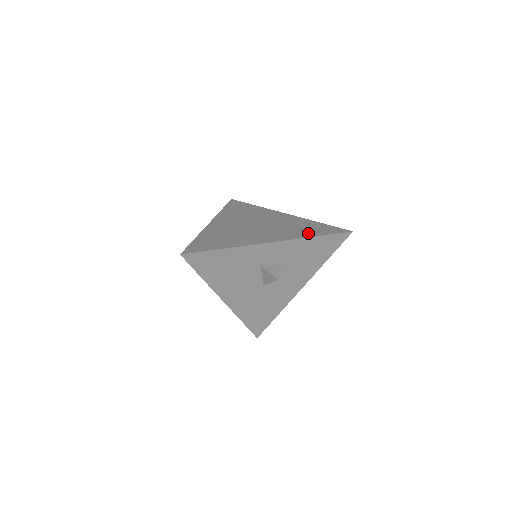
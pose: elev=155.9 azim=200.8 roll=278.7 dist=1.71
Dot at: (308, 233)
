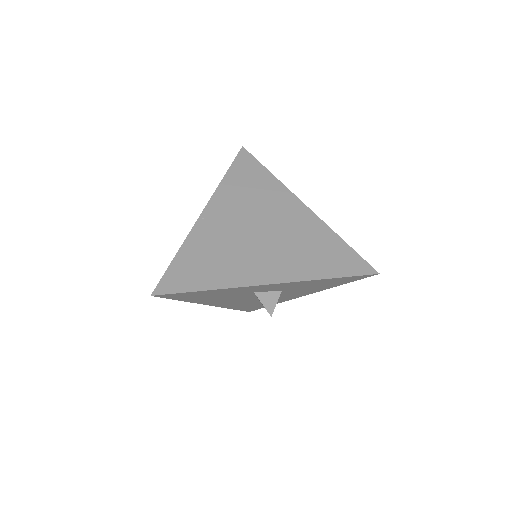
Dot at: (321, 268)
